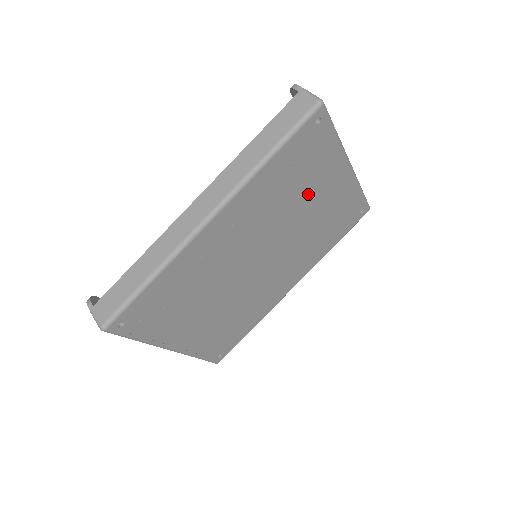
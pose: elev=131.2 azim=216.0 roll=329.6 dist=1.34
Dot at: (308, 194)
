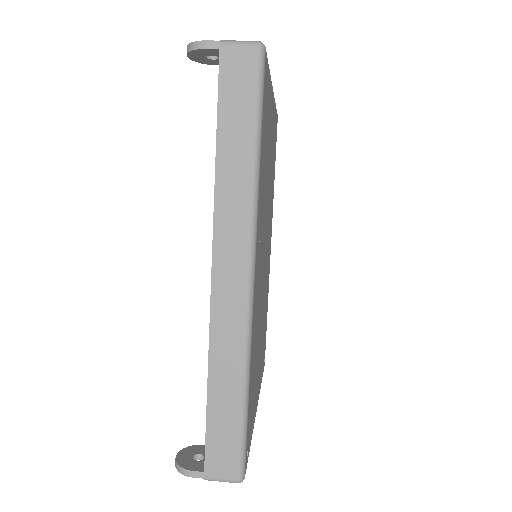
Dot at: (268, 155)
